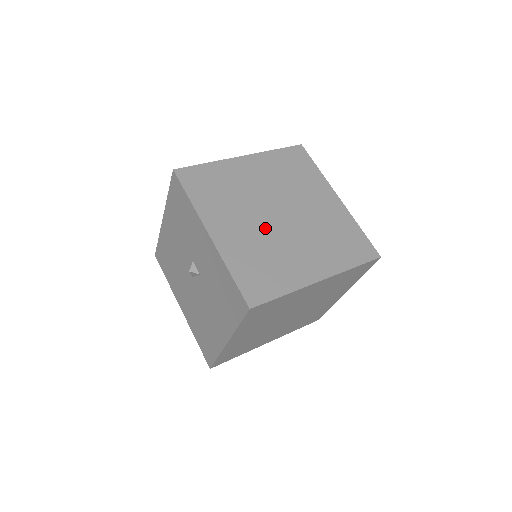
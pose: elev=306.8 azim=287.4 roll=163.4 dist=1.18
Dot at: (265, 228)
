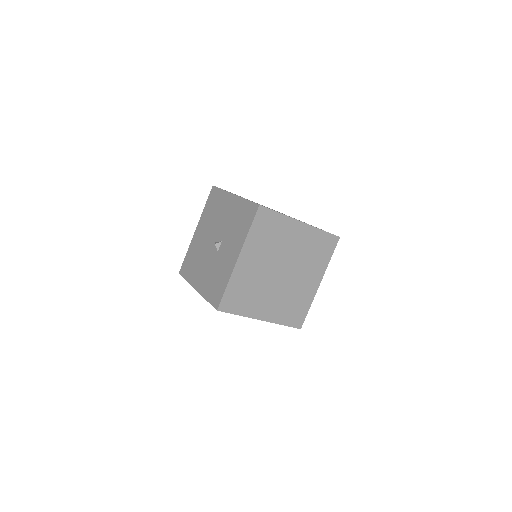
Dot at: (267, 275)
